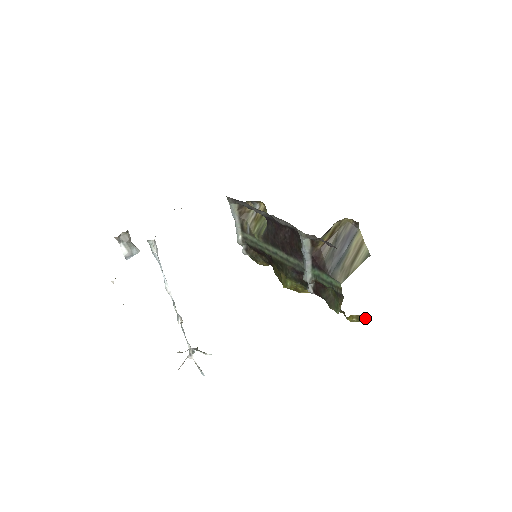
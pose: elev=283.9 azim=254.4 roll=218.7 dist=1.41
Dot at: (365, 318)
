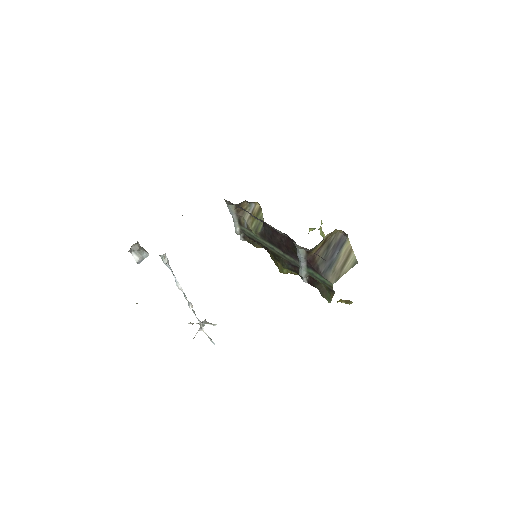
Dot at: (352, 302)
